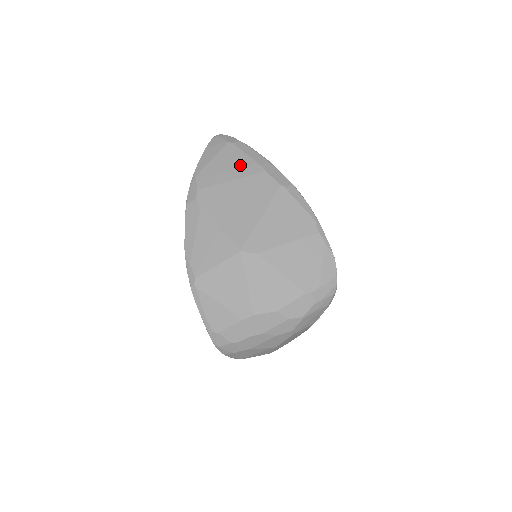
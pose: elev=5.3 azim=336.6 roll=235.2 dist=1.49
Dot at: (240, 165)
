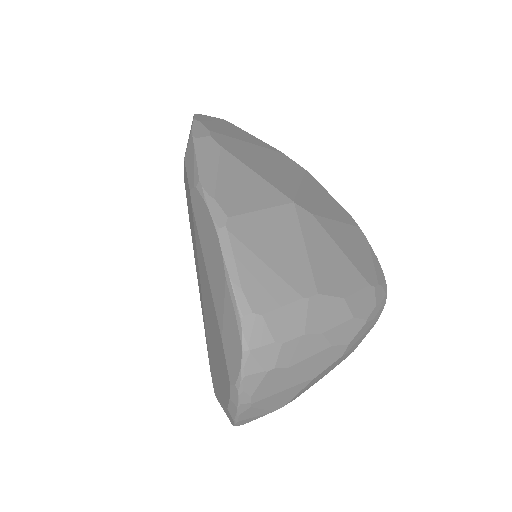
Dot at: (251, 138)
